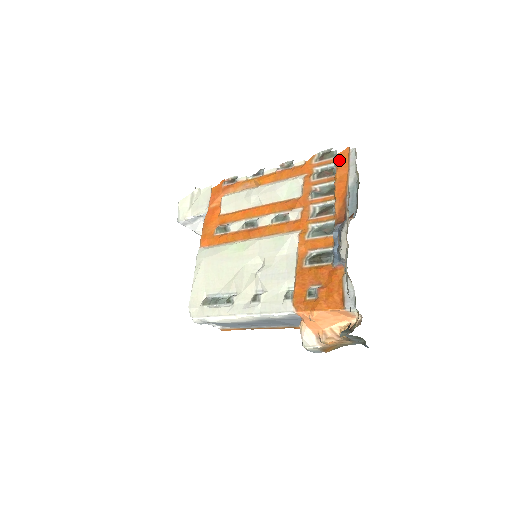
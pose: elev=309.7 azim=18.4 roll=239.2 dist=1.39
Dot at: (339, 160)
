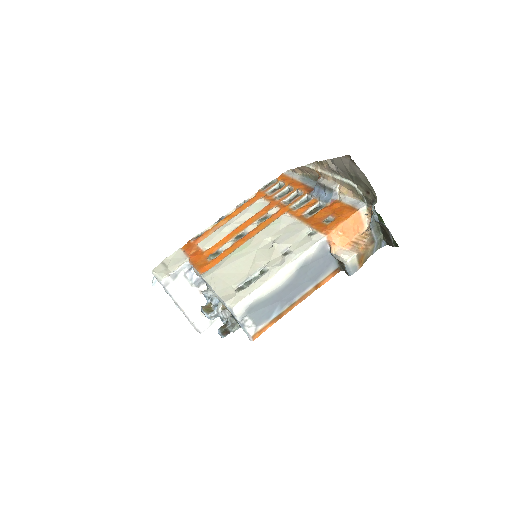
Dot at: (281, 179)
